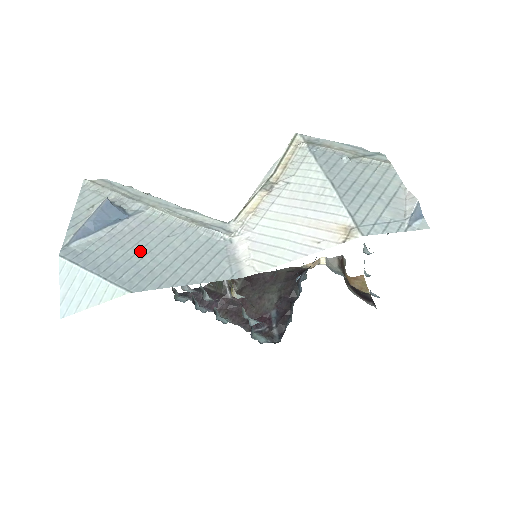
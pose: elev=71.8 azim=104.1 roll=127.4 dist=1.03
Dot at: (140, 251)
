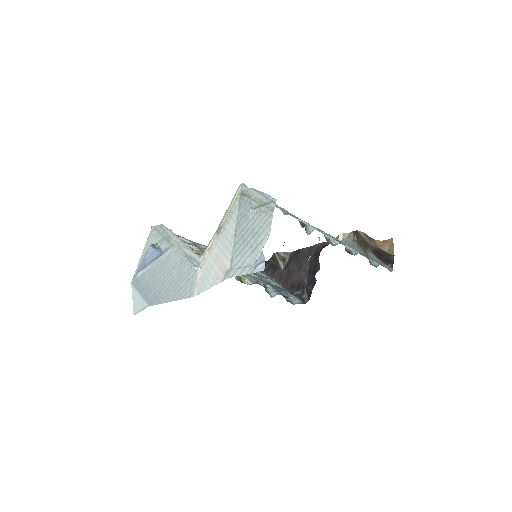
Dot at: (160, 279)
